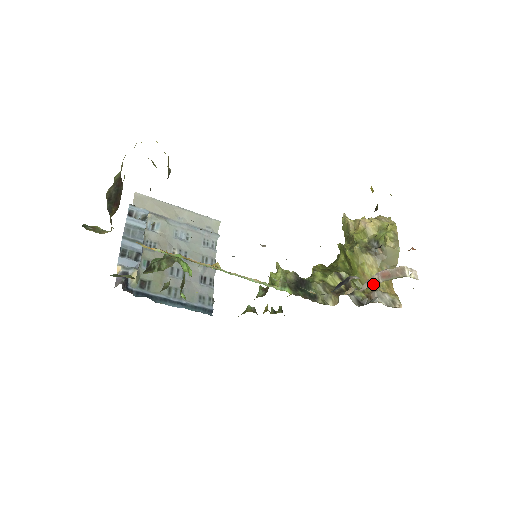
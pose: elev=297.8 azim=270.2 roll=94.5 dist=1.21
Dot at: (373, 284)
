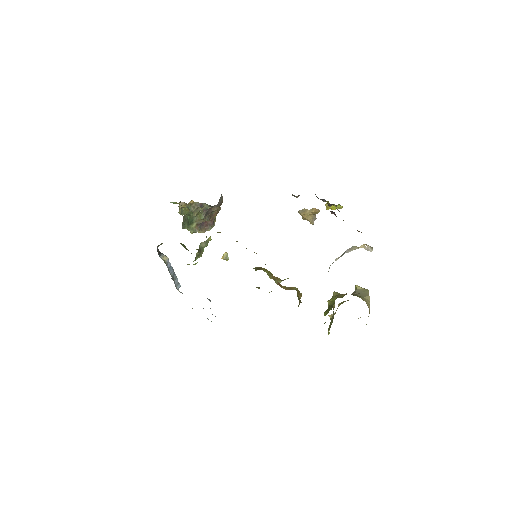
Dot at: occluded
